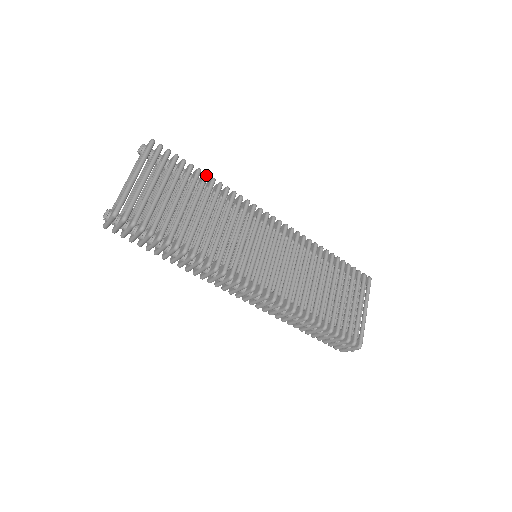
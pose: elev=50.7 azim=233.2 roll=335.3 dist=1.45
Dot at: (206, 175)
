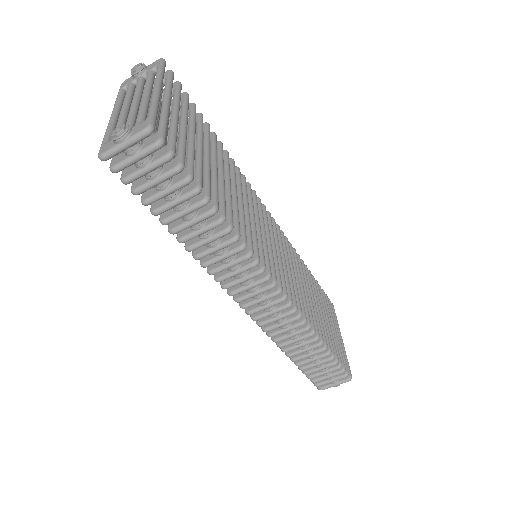
Dot at: (215, 134)
